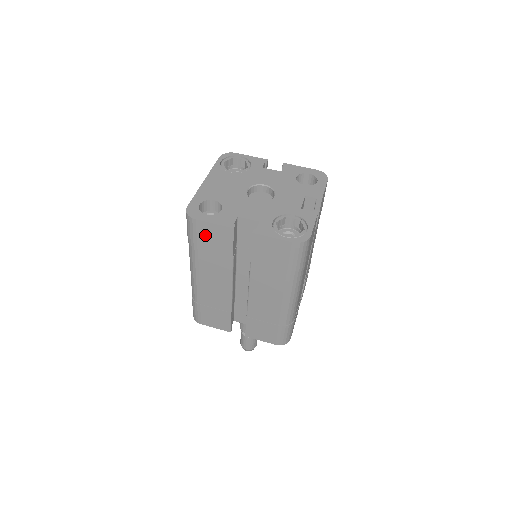
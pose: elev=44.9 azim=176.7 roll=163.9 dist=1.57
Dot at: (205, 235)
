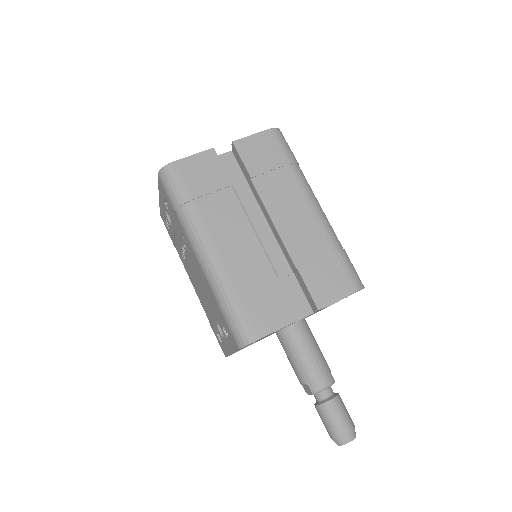
Dot at: (191, 175)
